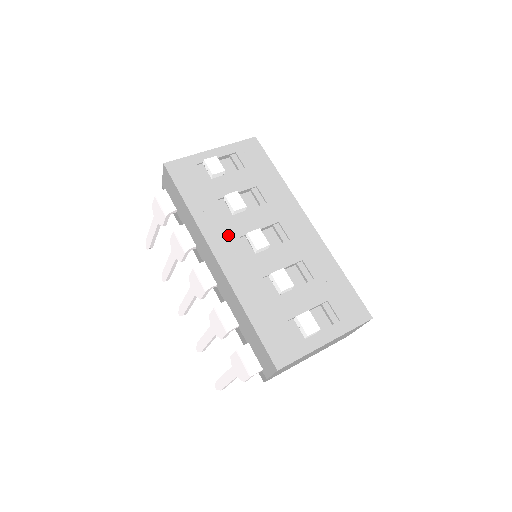
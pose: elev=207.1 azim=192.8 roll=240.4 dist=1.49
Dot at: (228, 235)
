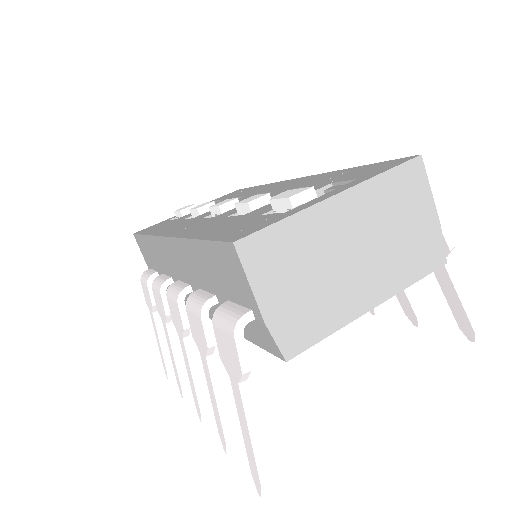
Dot at: (188, 223)
